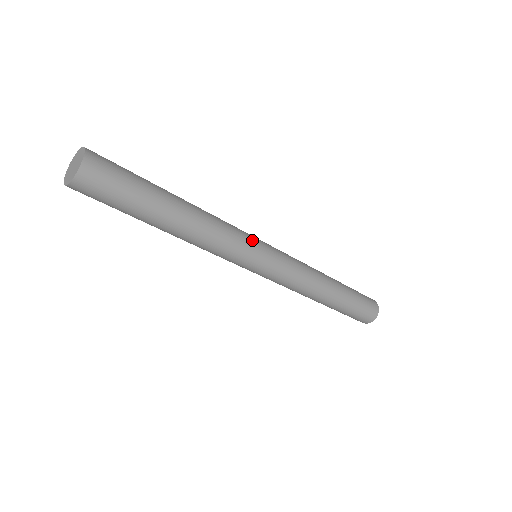
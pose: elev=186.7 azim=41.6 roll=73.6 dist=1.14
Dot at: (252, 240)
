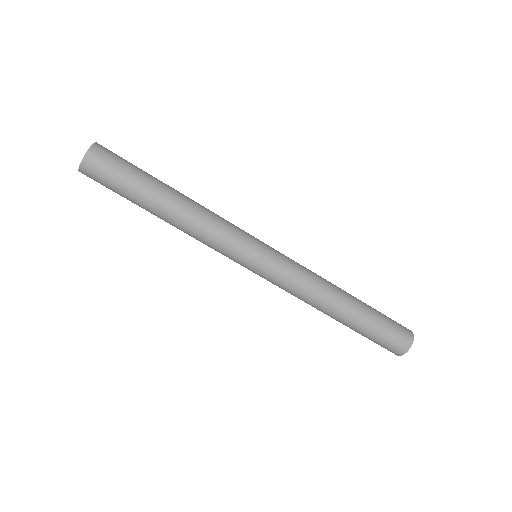
Dot at: (240, 249)
